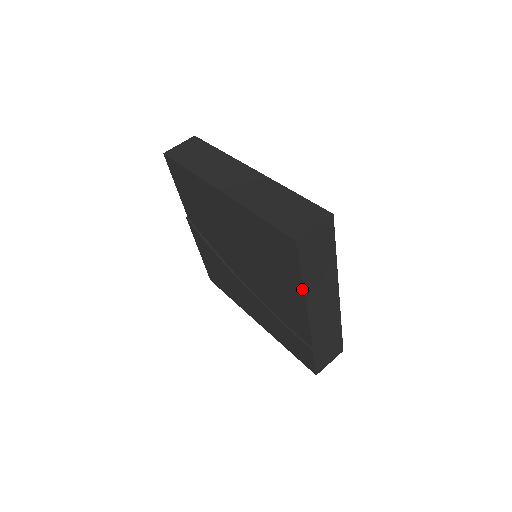
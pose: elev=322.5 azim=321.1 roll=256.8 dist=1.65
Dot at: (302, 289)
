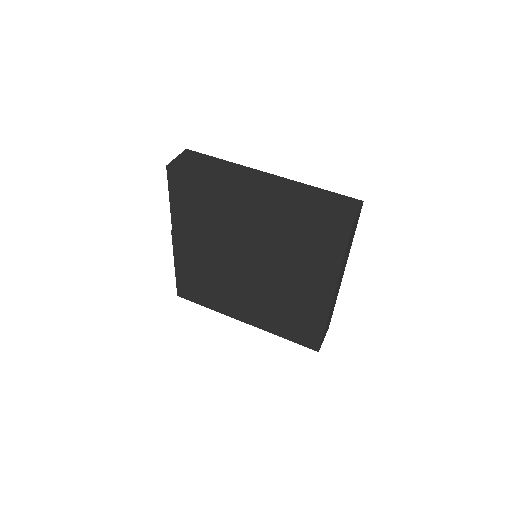
Dot at: (339, 268)
